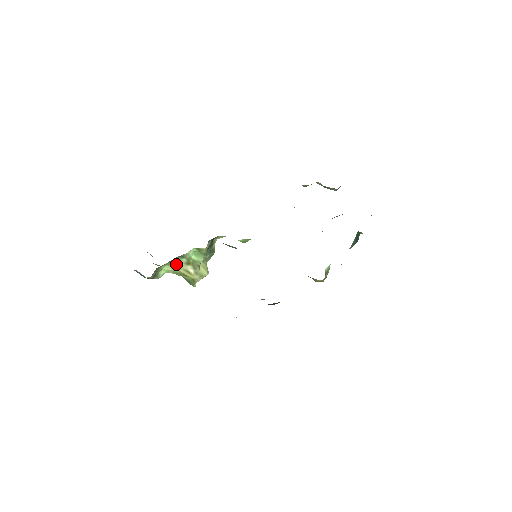
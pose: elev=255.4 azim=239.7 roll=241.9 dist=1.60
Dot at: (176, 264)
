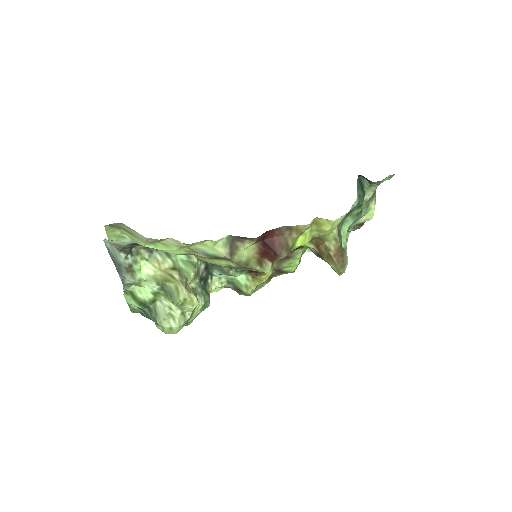
Dot at: (159, 263)
